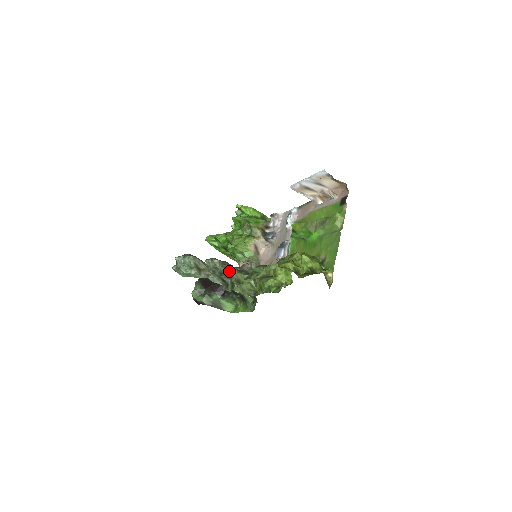
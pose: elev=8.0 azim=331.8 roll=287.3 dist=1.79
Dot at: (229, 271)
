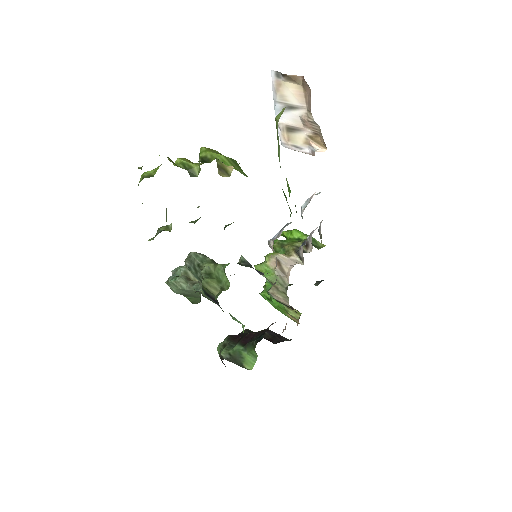
Dot at: (201, 261)
